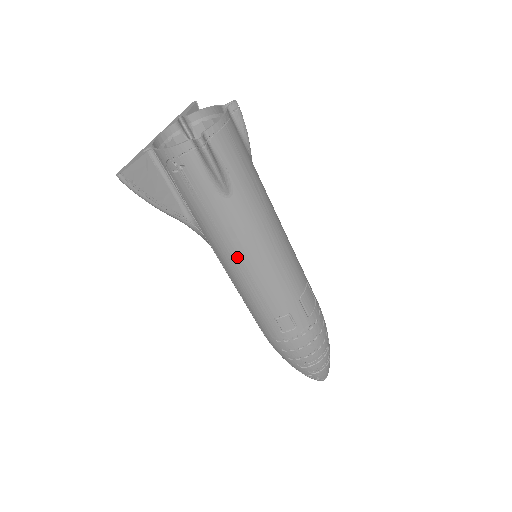
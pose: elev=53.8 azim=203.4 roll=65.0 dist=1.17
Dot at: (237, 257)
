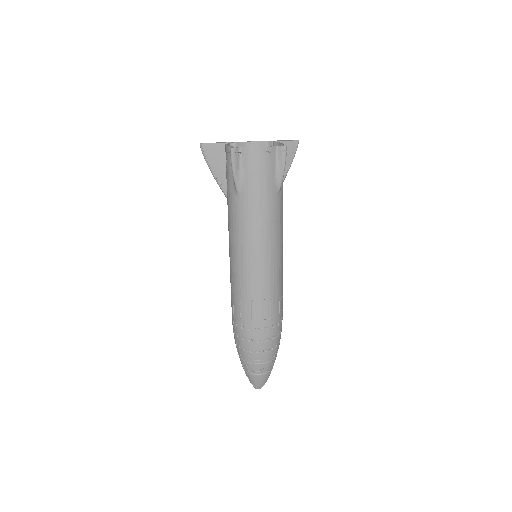
Dot at: (230, 239)
